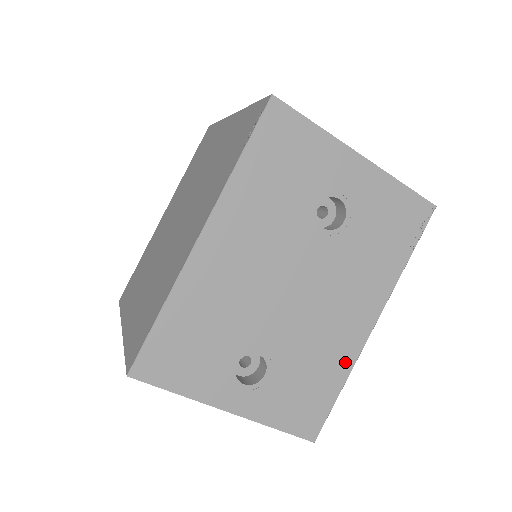
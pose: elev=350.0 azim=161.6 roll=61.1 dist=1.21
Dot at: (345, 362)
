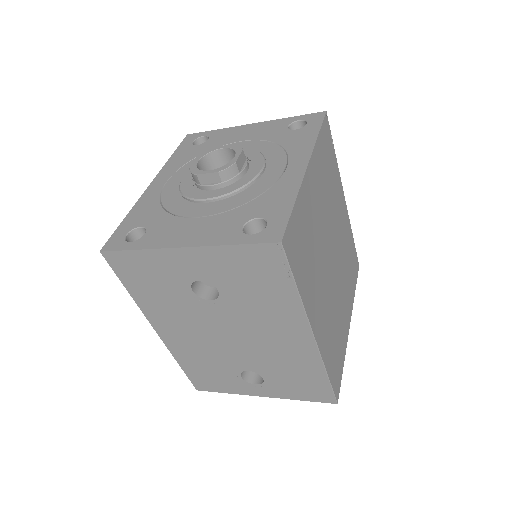
Dot at: (313, 363)
